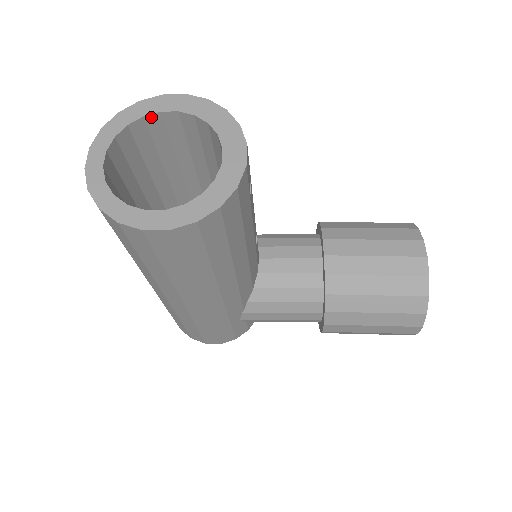
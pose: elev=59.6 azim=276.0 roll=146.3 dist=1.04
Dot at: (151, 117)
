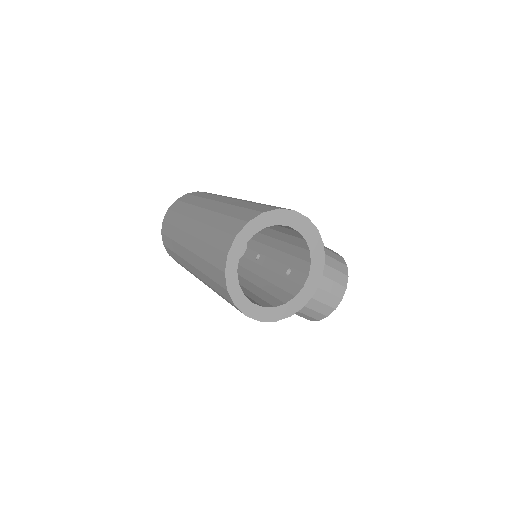
Dot at: occluded
